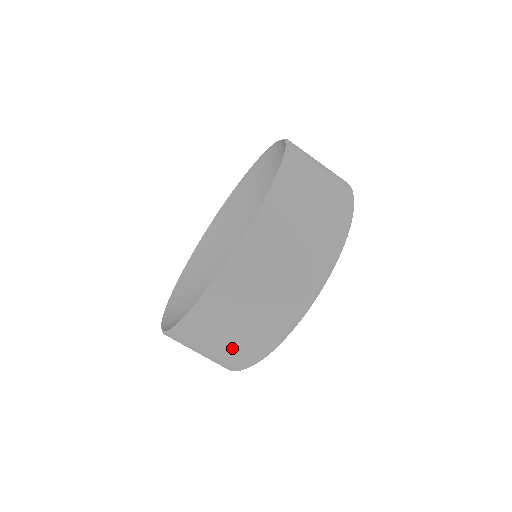
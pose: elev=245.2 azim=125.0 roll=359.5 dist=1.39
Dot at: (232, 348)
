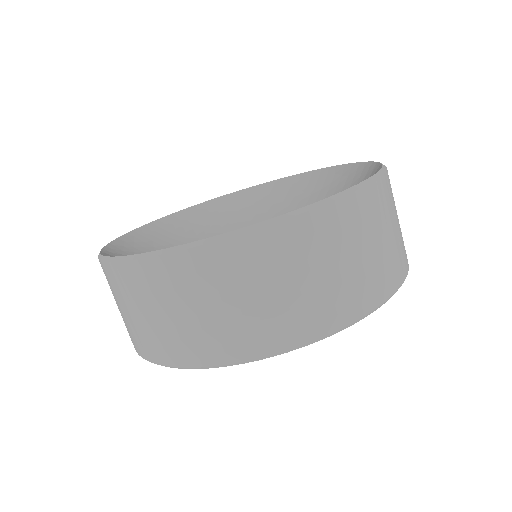
Dot at: occluded
